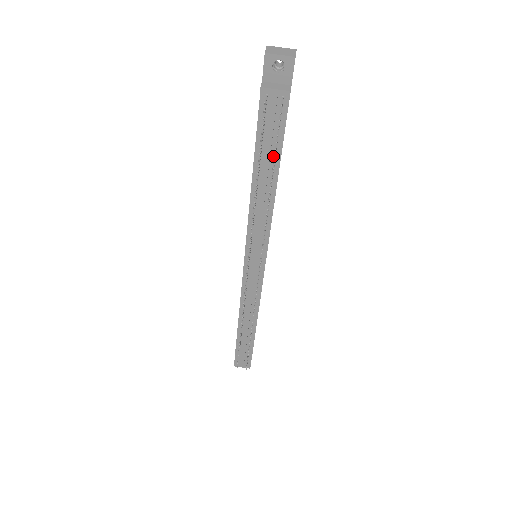
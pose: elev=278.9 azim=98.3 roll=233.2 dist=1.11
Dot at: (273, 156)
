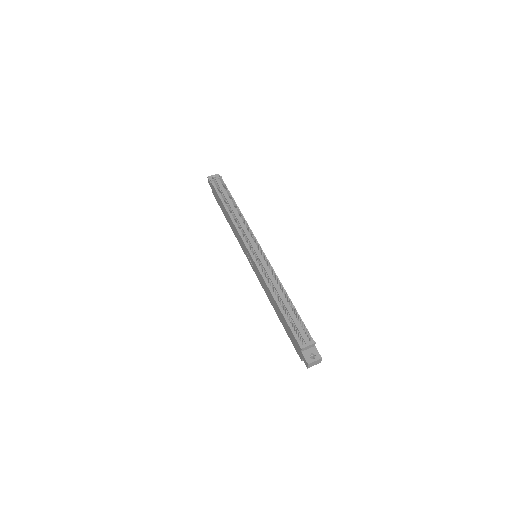
Dot at: (229, 198)
